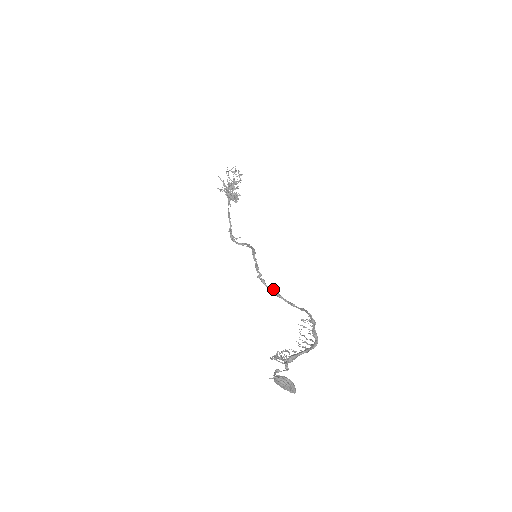
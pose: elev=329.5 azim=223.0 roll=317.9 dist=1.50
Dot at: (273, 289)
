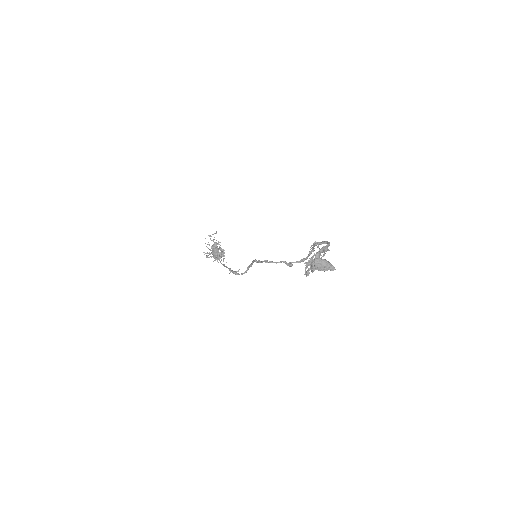
Dot at: (282, 261)
